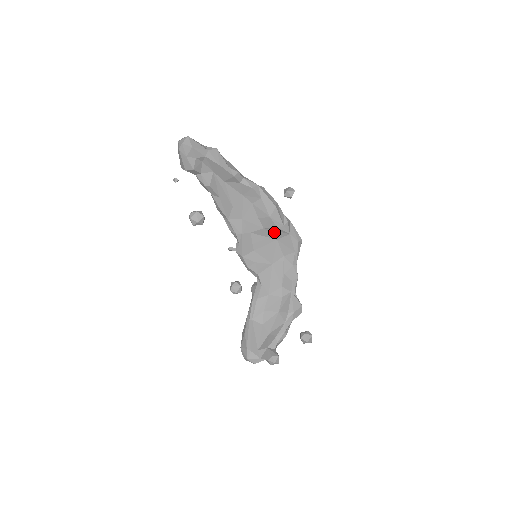
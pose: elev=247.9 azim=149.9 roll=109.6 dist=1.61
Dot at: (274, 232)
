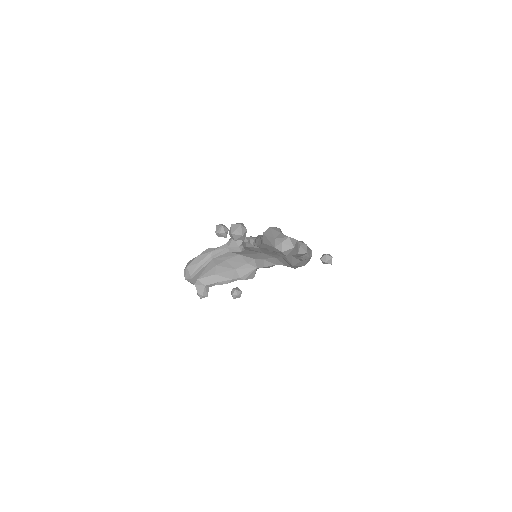
Dot at: occluded
